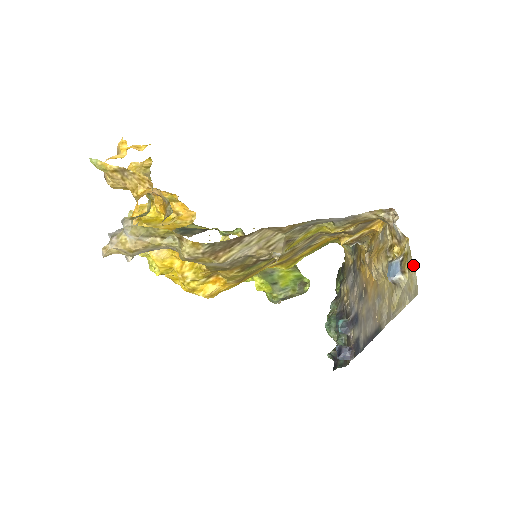
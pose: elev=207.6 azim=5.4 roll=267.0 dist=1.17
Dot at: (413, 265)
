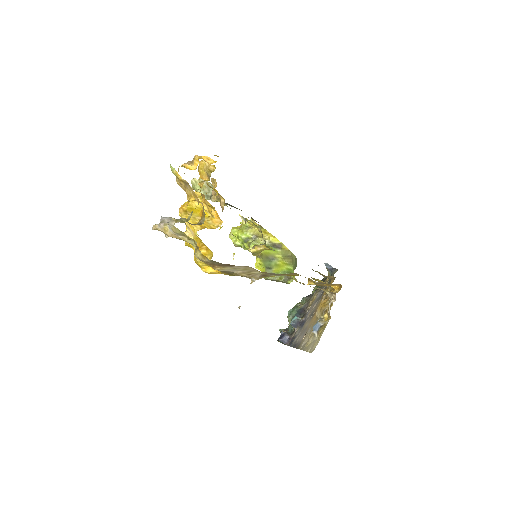
Dot at: (321, 335)
